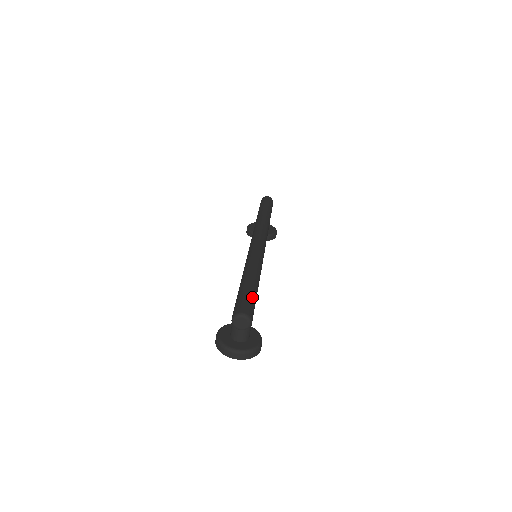
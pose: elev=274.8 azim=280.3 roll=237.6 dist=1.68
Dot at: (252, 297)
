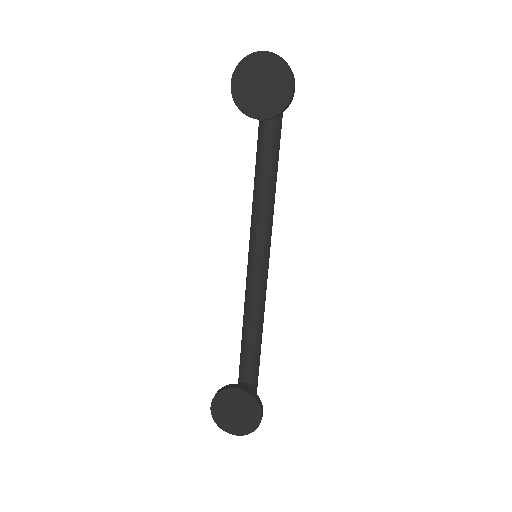
Dot at: occluded
